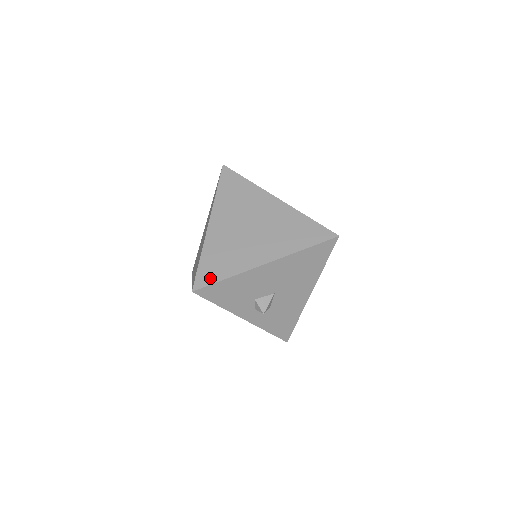
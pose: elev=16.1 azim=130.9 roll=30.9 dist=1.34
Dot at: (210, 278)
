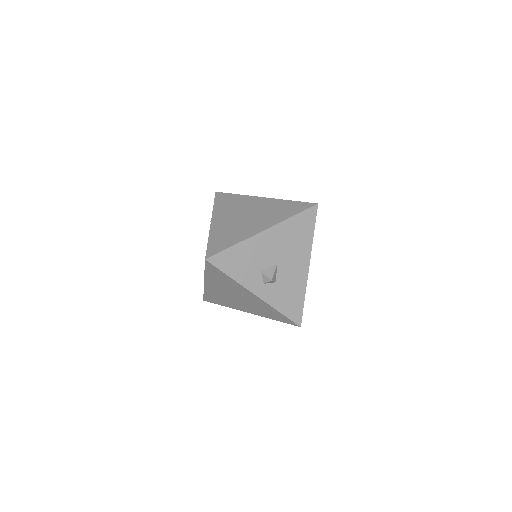
Dot at: (219, 249)
